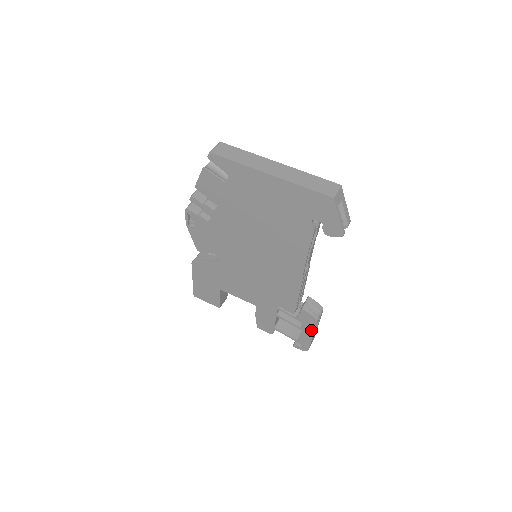
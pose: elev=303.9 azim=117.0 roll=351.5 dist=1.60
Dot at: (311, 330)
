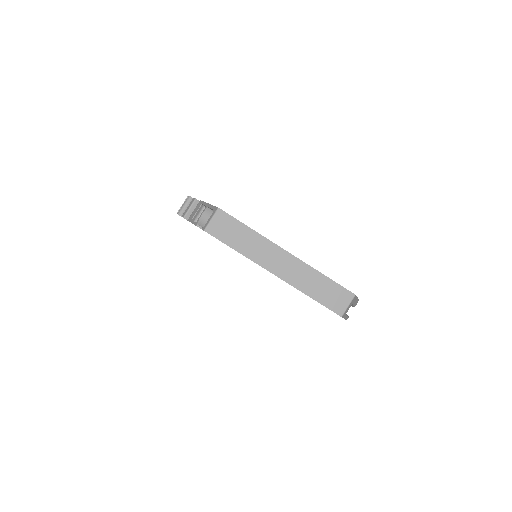
Dot at: occluded
